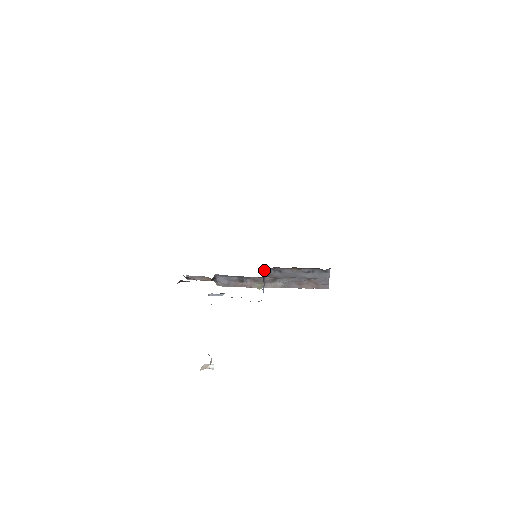
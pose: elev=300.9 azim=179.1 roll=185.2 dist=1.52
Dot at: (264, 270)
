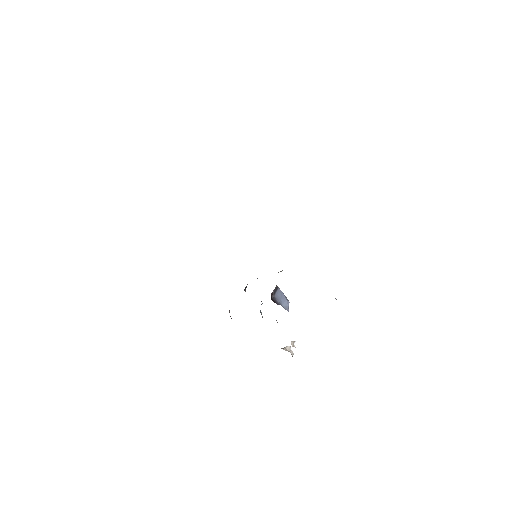
Dot at: (271, 293)
